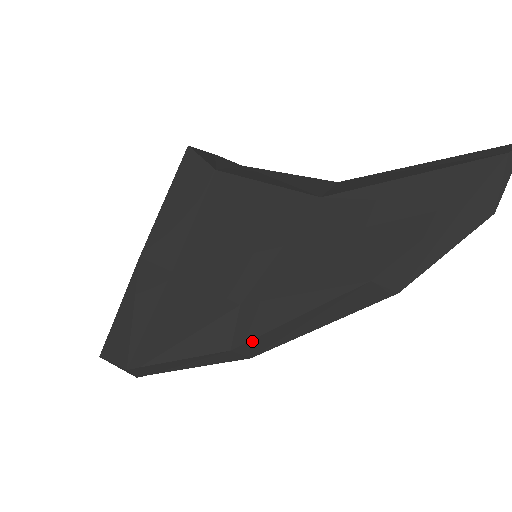
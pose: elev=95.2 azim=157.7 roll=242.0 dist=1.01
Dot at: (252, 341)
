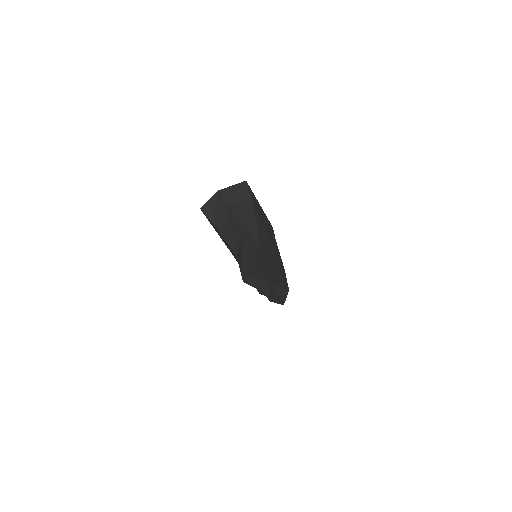
Dot at: occluded
